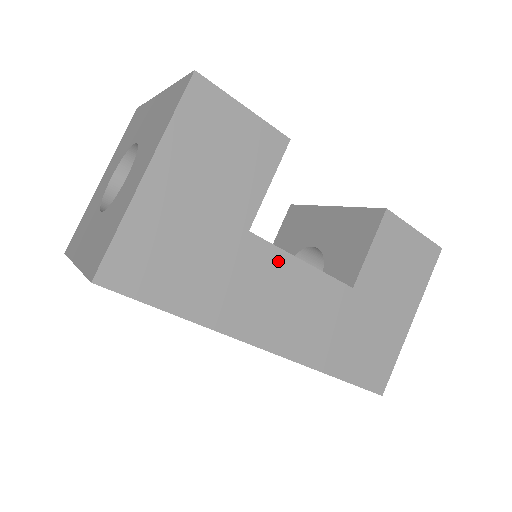
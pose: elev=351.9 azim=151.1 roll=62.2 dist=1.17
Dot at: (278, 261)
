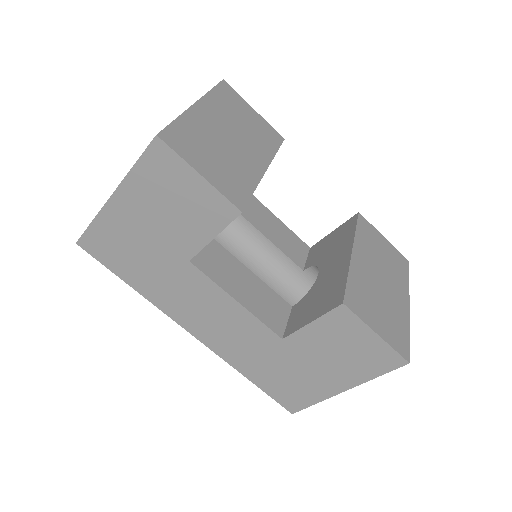
Dot at: (212, 290)
